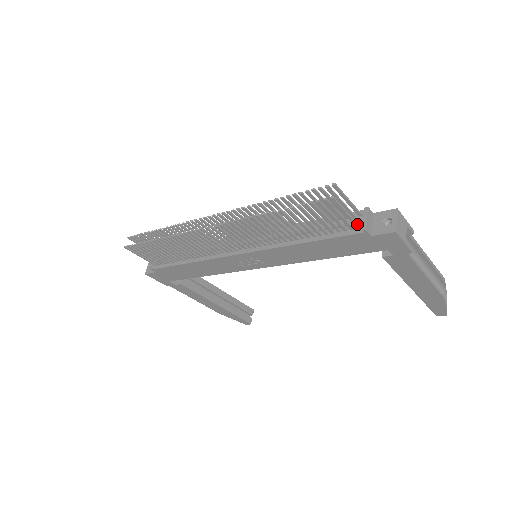
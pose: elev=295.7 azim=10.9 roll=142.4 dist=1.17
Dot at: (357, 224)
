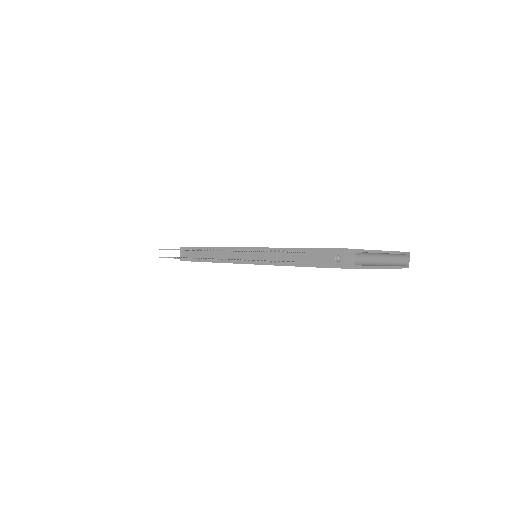
Dot at: (316, 263)
